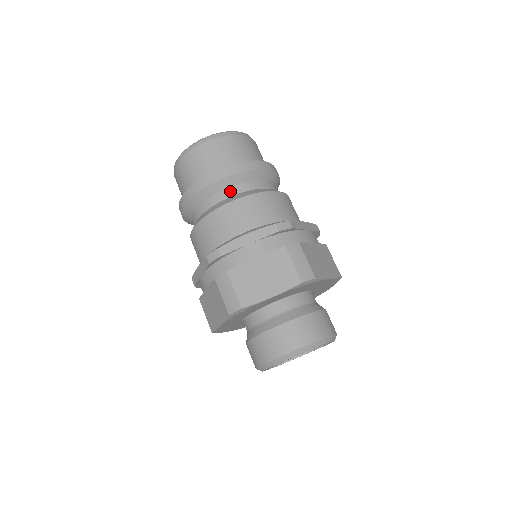
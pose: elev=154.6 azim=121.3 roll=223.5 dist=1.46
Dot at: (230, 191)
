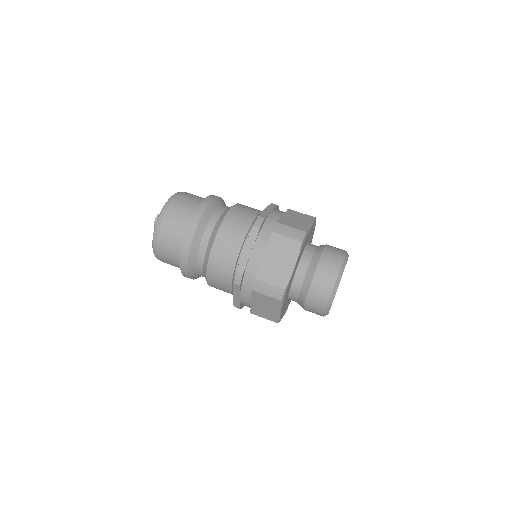
Dot at: (223, 207)
